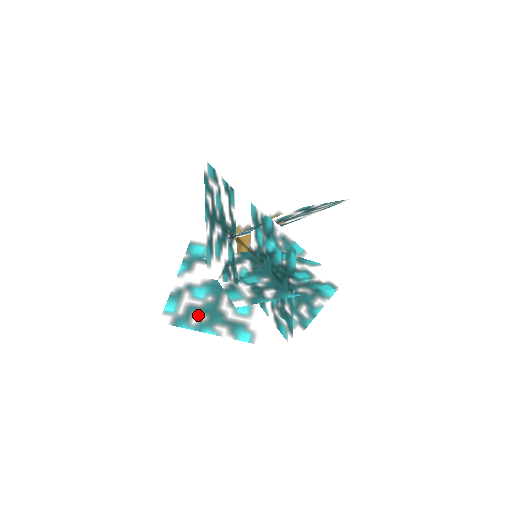
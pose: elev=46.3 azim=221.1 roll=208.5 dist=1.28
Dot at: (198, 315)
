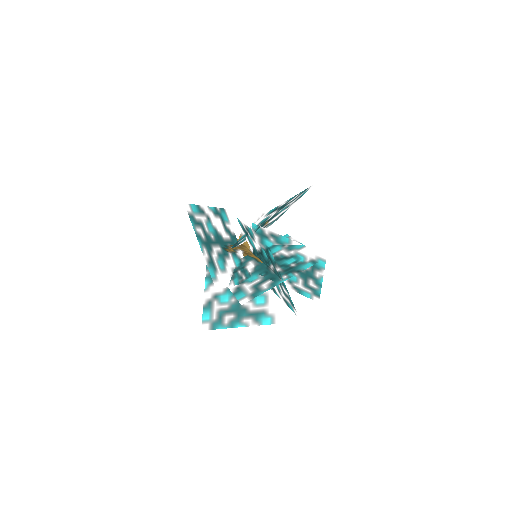
Dot at: (228, 316)
